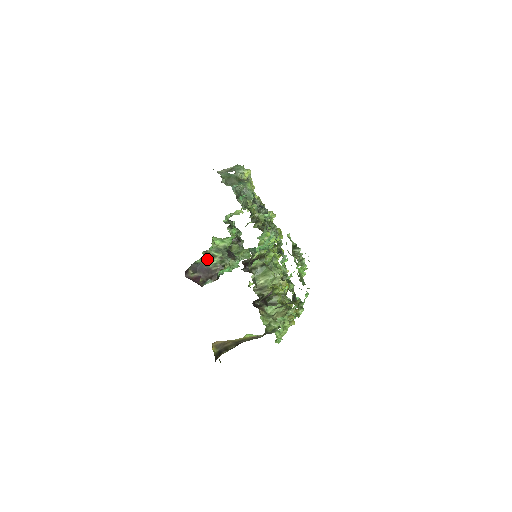
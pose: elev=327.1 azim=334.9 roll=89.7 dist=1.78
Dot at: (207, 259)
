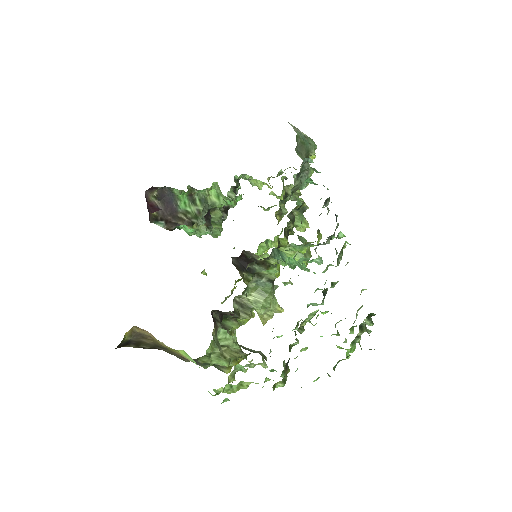
Dot at: (185, 198)
